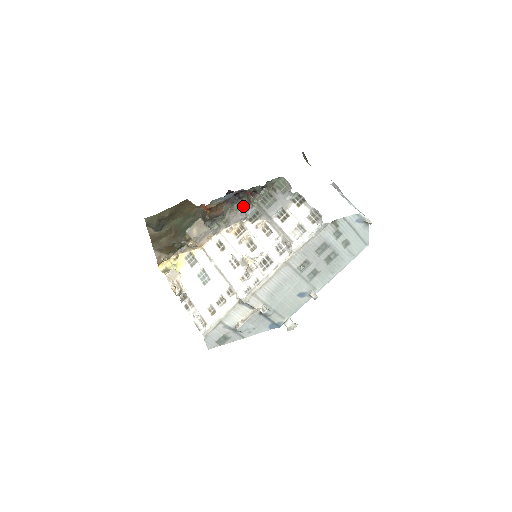
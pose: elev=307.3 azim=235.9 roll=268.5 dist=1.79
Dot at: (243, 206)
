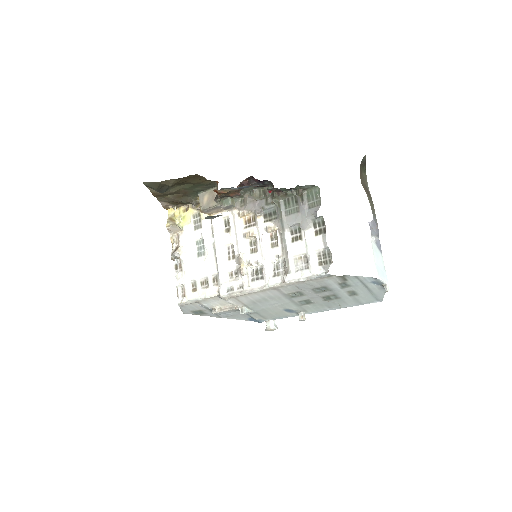
Dot at: (265, 195)
